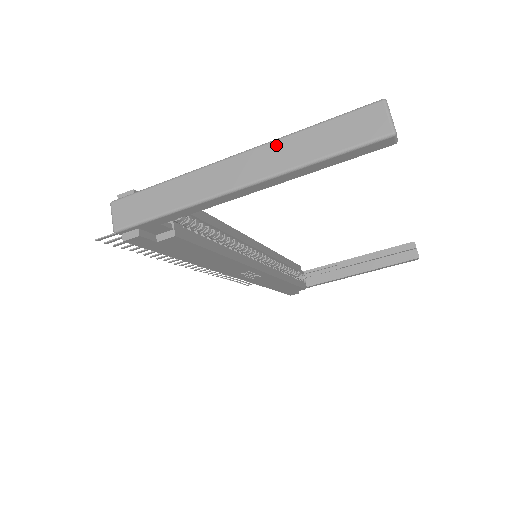
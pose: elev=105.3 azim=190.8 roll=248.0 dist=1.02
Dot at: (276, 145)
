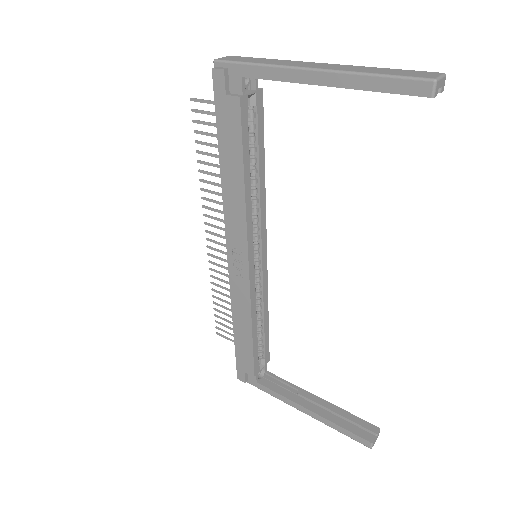
Dot at: (355, 66)
